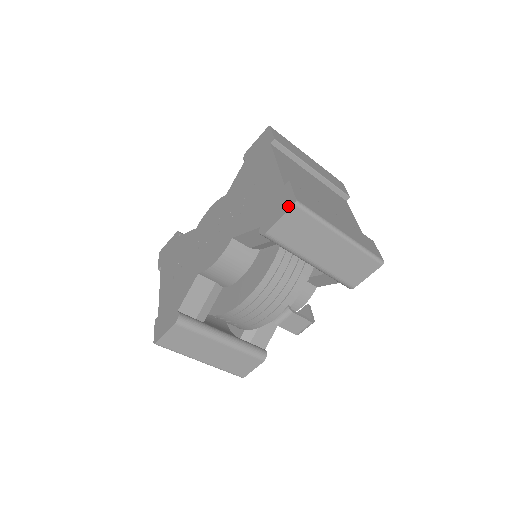
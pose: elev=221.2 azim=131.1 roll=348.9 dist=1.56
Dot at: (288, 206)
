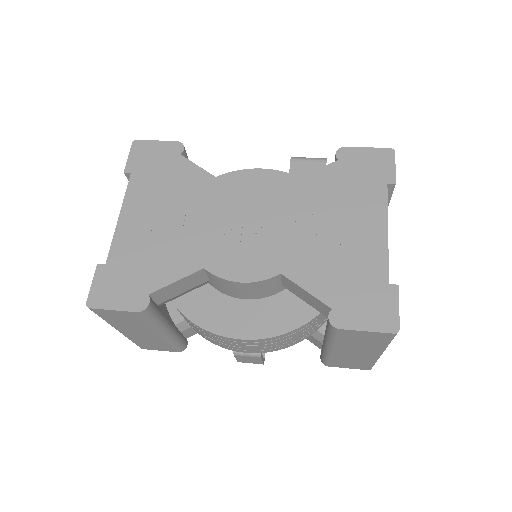
Dot at: (385, 326)
